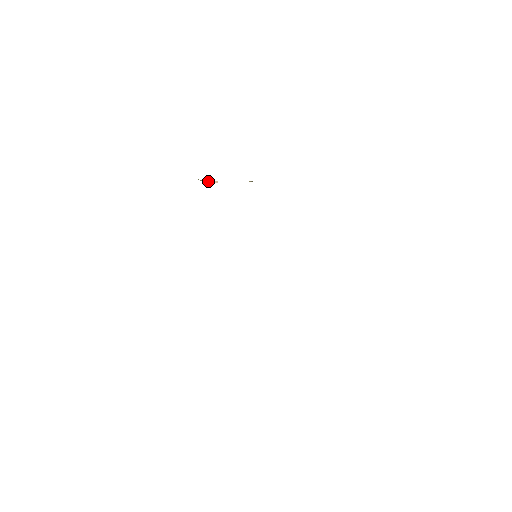
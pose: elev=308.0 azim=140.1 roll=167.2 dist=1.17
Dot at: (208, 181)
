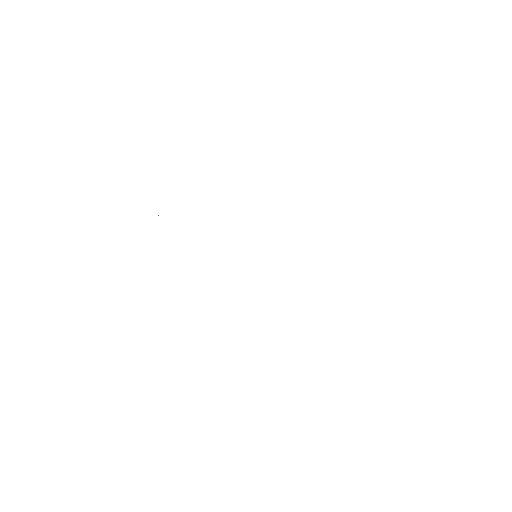
Dot at: occluded
